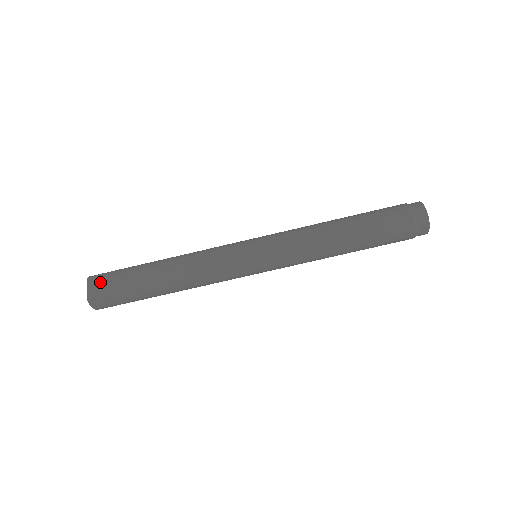
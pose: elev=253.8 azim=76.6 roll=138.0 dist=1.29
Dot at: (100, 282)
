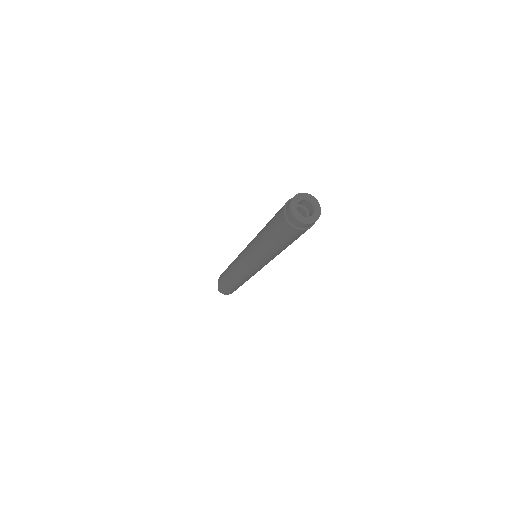
Dot at: (218, 280)
